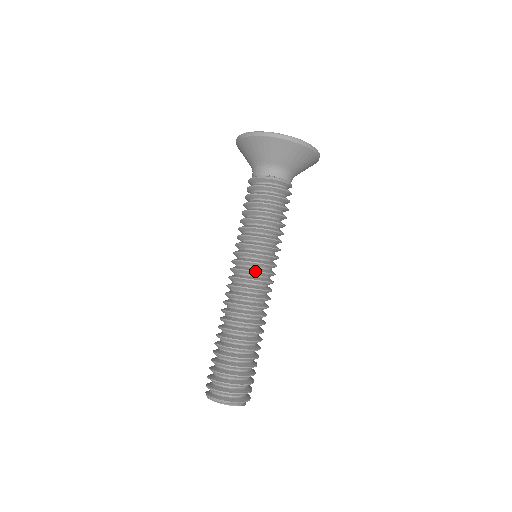
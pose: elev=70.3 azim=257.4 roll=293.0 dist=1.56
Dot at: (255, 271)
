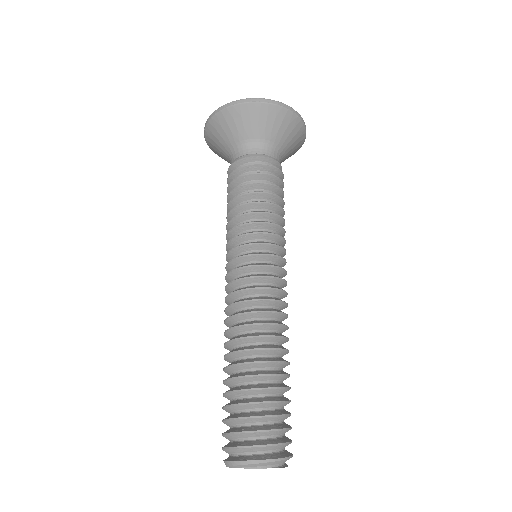
Dot at: (256, 265)
